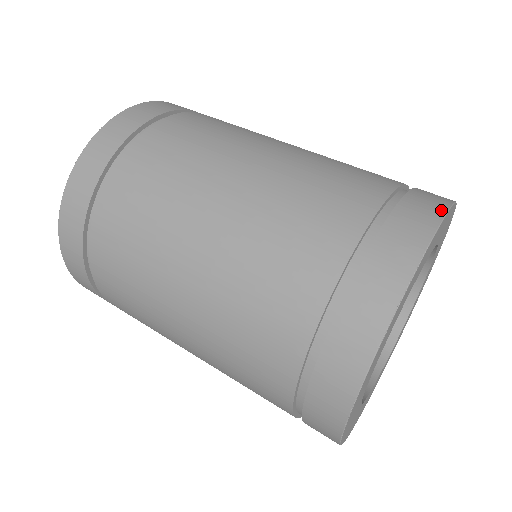
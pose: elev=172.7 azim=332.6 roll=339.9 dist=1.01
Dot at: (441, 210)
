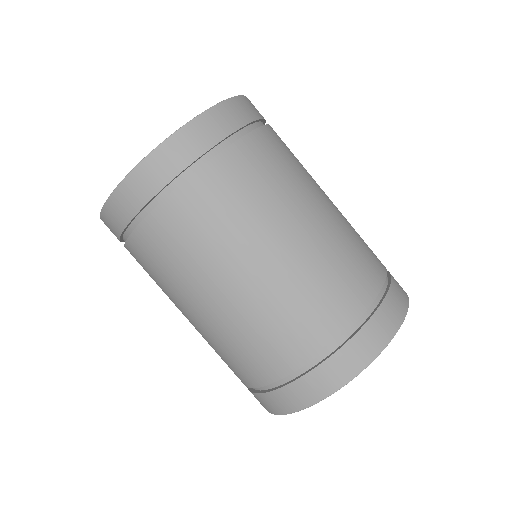
Dot at: (361, 367)
